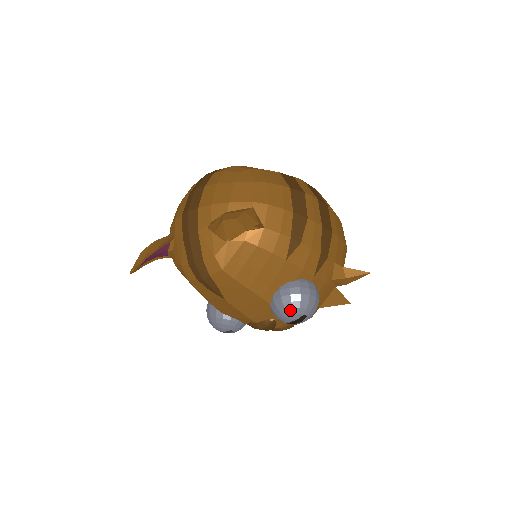
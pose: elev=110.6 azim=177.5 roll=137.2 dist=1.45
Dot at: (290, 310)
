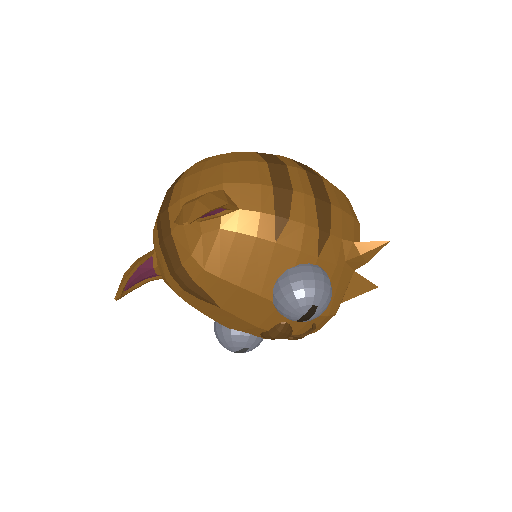
Dot at: (294, 302)
